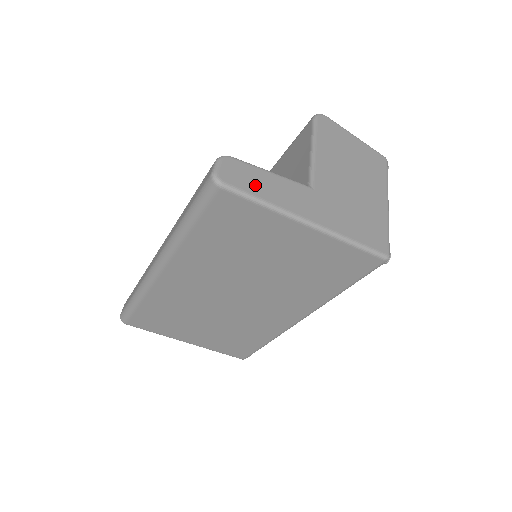
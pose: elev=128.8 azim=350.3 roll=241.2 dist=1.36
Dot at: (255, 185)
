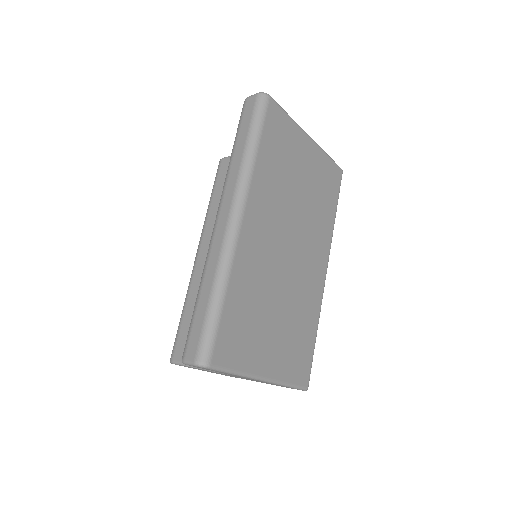
Dot at: occluded
